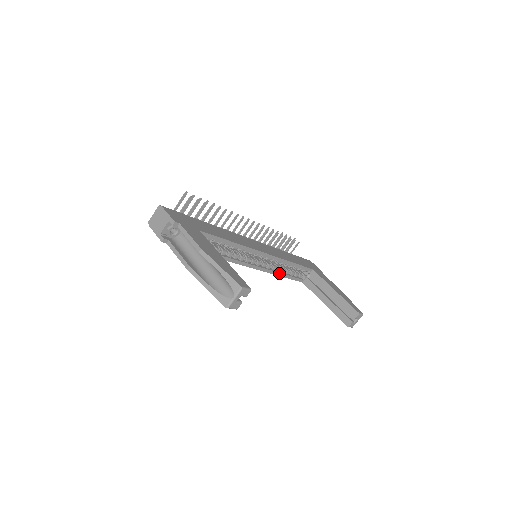
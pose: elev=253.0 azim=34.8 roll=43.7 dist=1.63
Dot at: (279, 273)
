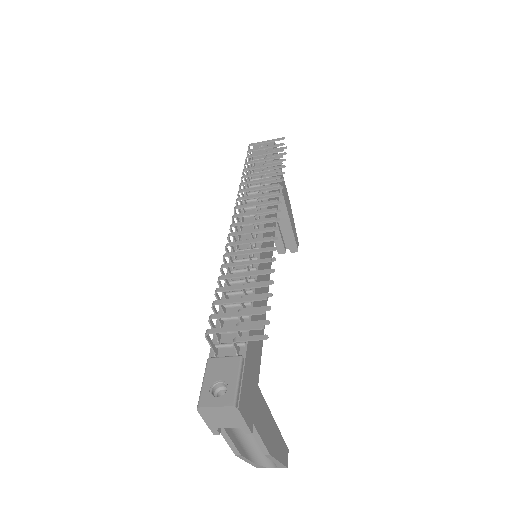
Dot at: occluded
